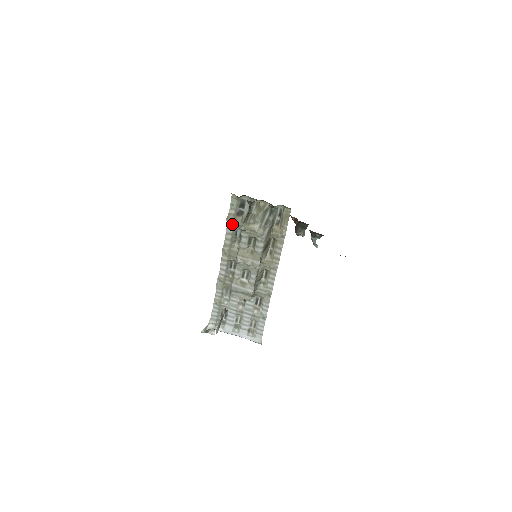
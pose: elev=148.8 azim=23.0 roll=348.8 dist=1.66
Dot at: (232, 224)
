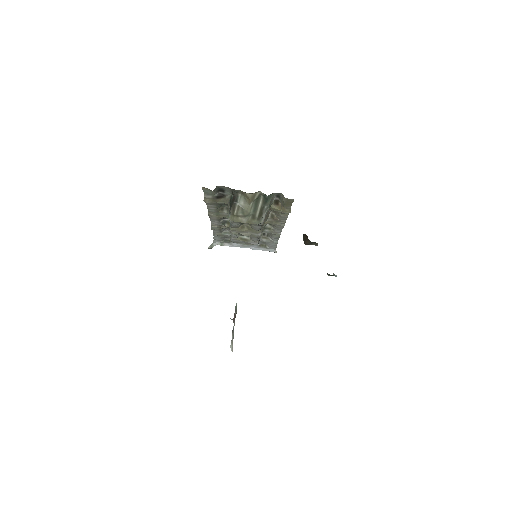
Dot at: (213, 203)
